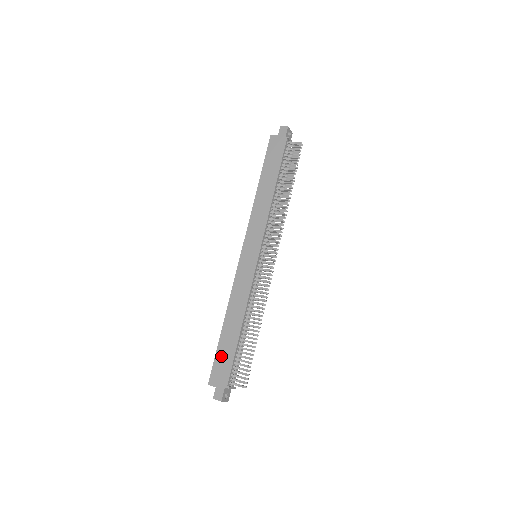
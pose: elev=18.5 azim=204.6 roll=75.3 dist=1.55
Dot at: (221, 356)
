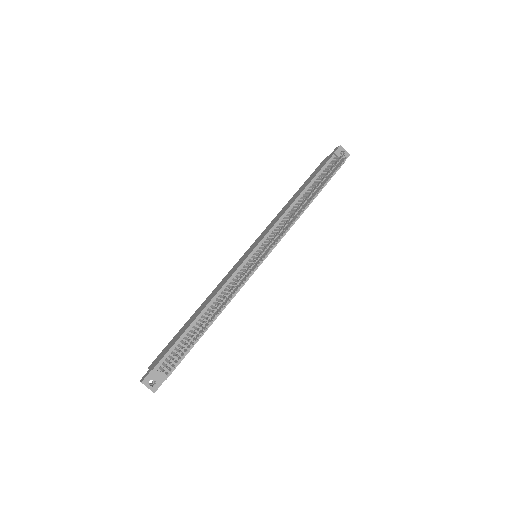
Dot at: (172, 341)
